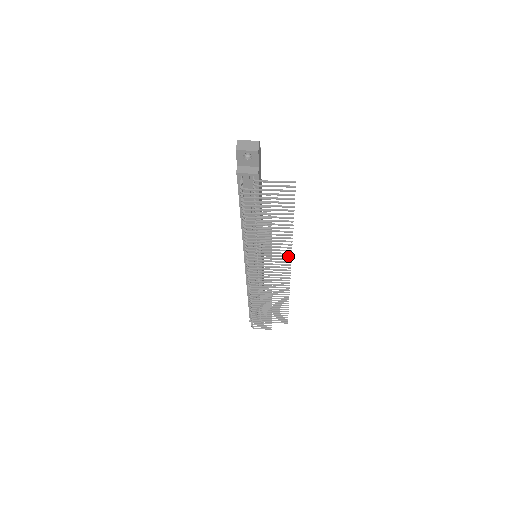
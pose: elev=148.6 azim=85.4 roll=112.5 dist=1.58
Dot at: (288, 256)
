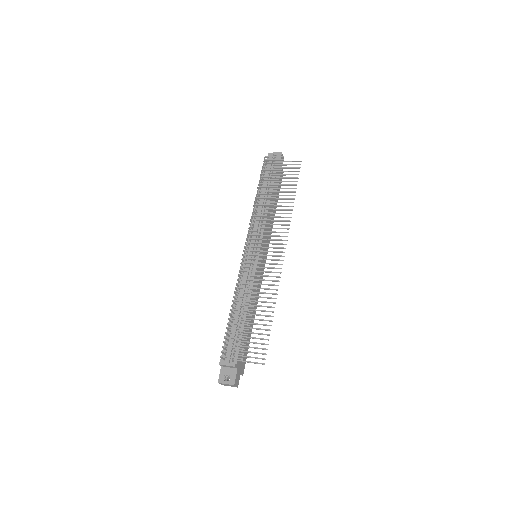
Dot at: (285, 236)
